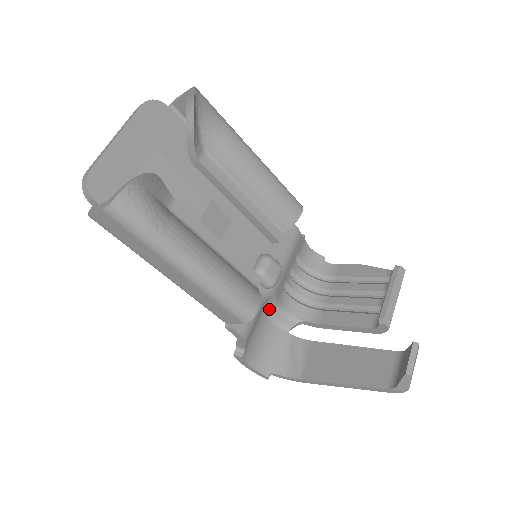
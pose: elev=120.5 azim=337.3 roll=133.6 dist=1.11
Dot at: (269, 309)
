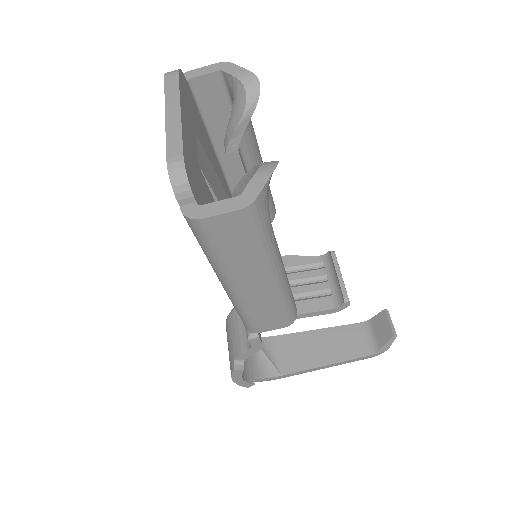
Dot at: occluded
